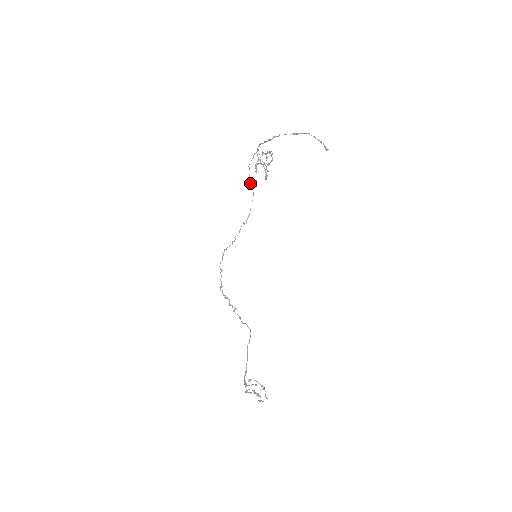
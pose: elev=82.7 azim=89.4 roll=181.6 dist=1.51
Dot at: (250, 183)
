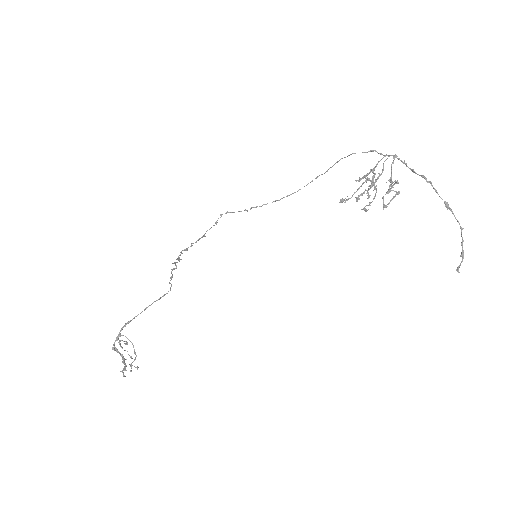
Dot at: (330, 167)
